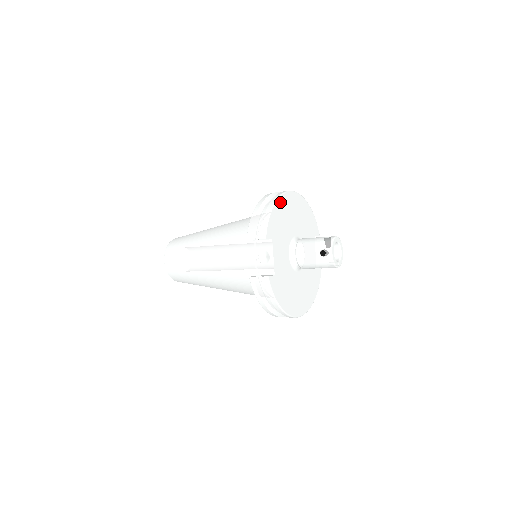
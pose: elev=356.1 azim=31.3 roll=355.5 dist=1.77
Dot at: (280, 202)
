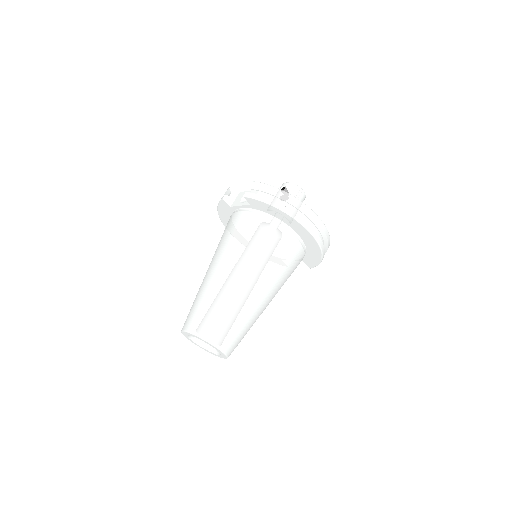
Dot at: occluded
